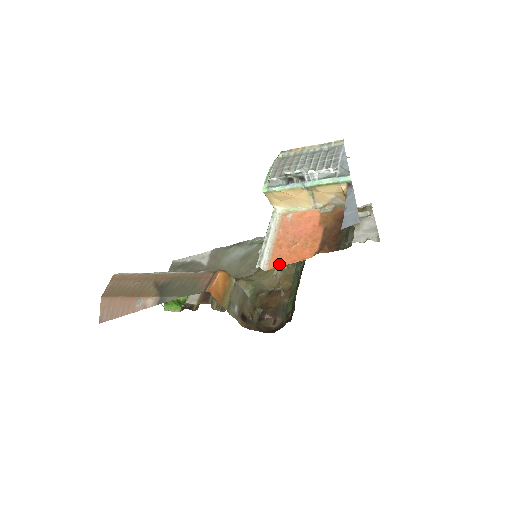
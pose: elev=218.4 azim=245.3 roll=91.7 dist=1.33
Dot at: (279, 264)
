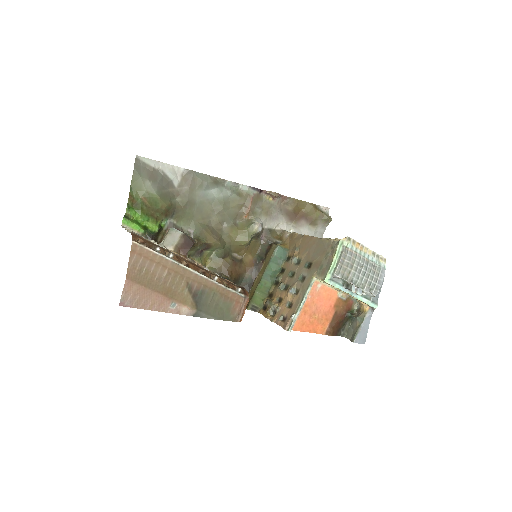
Dot at: (301, 329)
